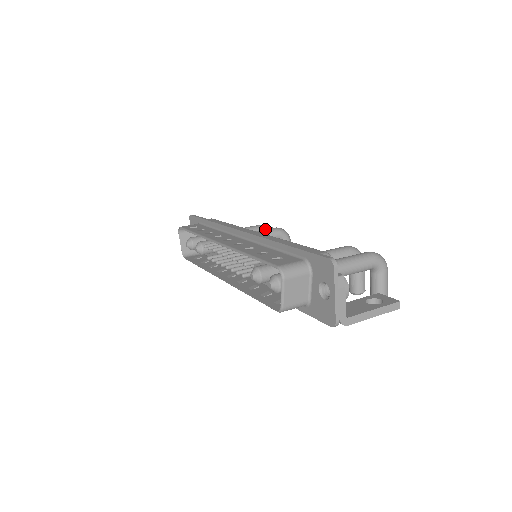
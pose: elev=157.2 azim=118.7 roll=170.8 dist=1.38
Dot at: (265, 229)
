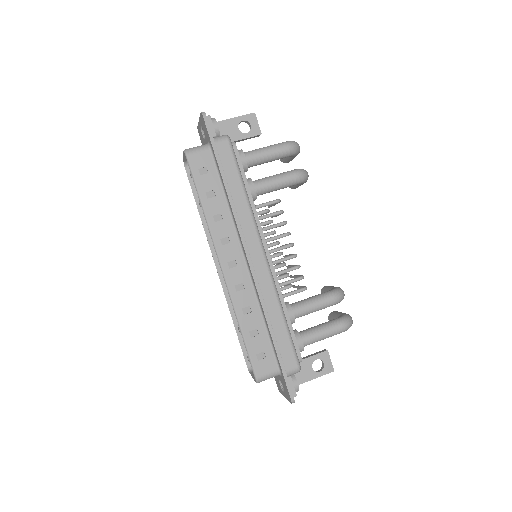
Dot at: (284, 180)
